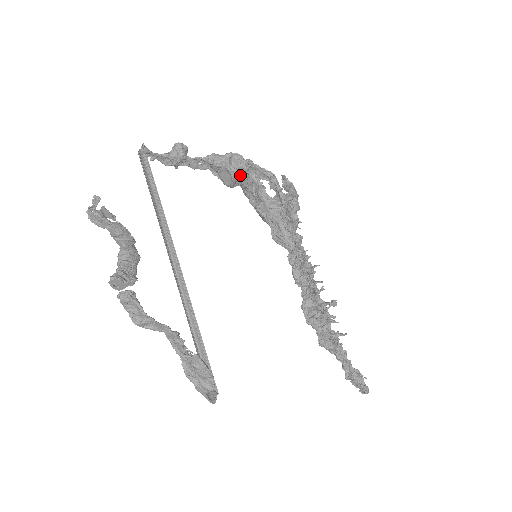
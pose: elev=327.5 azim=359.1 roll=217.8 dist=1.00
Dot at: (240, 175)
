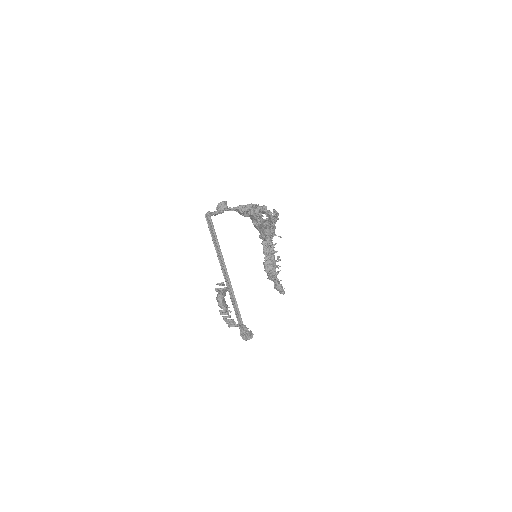
Dot at: (255, 216)
